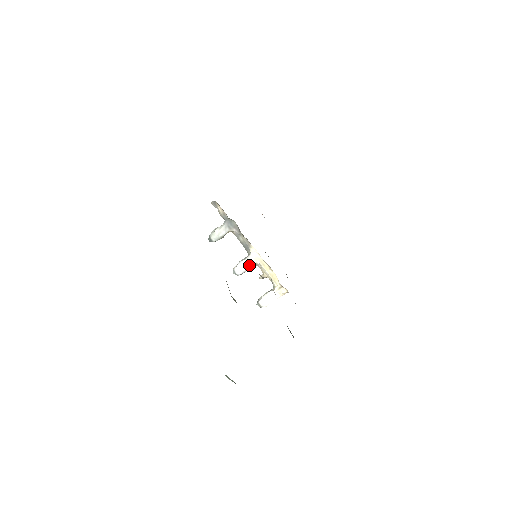
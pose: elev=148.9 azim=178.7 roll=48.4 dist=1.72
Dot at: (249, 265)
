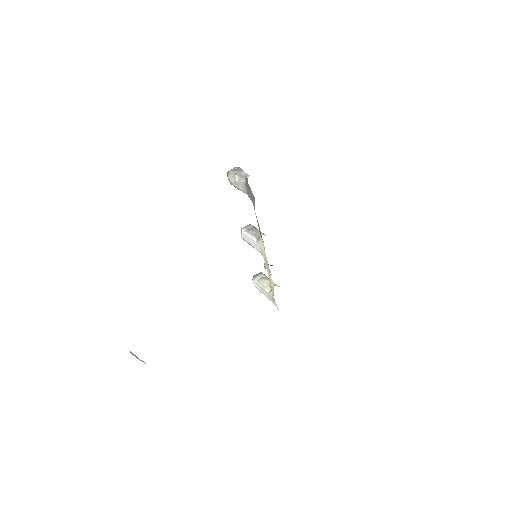
Dot at: (255, 247)
